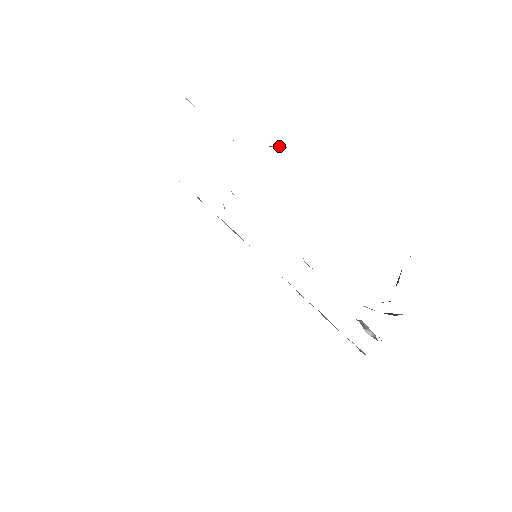
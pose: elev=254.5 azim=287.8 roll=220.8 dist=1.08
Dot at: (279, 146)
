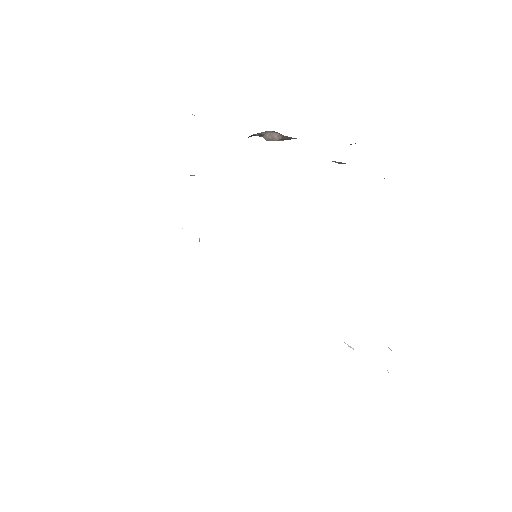
Dot at: (273, 135)
